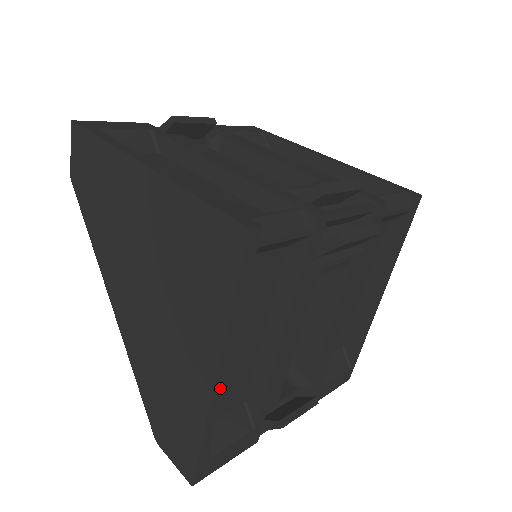
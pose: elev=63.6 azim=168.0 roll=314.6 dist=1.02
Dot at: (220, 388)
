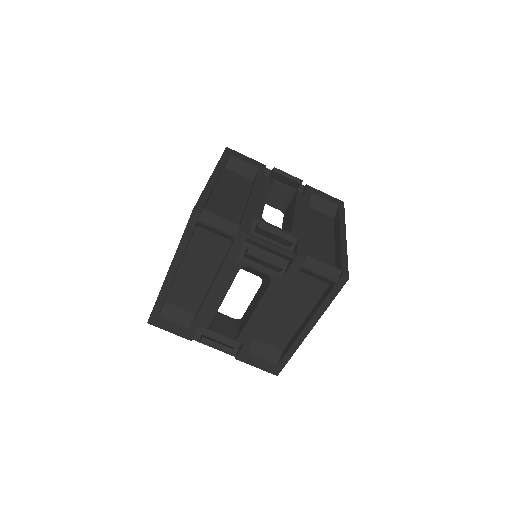
Dot at: (170, 280)
